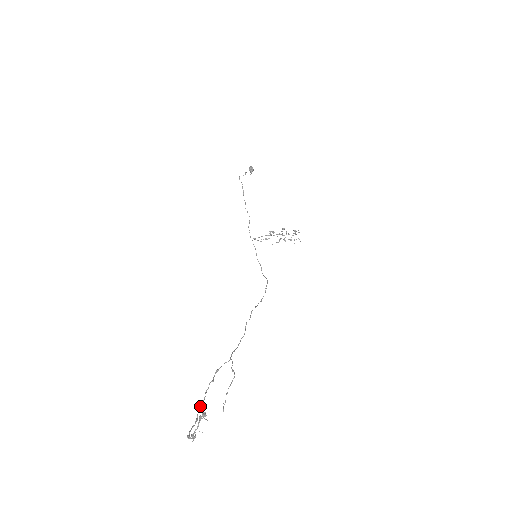
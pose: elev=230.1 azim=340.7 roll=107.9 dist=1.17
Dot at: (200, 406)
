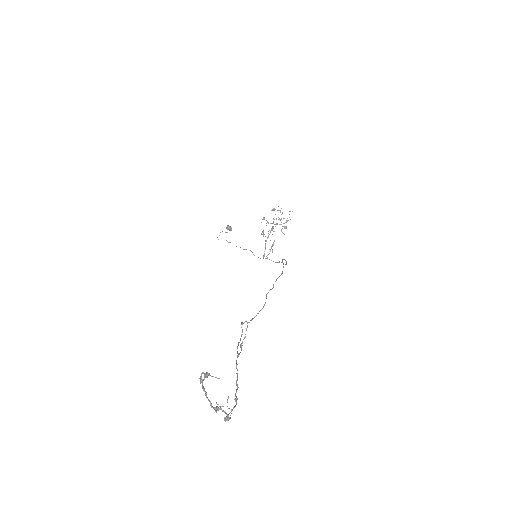
Dot at: occluded
